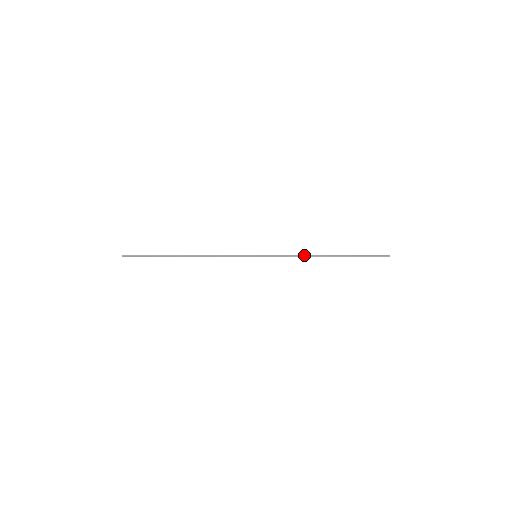
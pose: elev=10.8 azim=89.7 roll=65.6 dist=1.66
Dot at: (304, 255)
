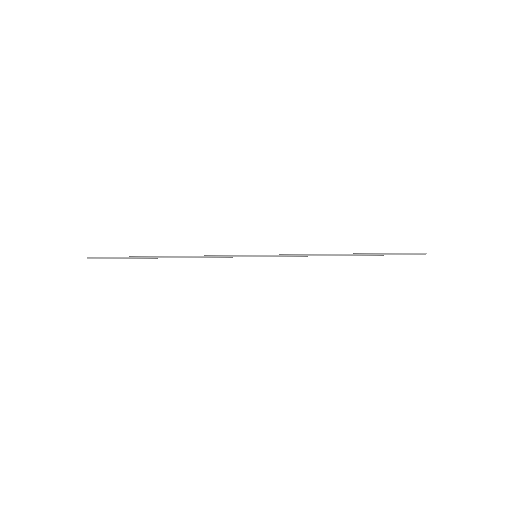
Dot at: (317, 254)
